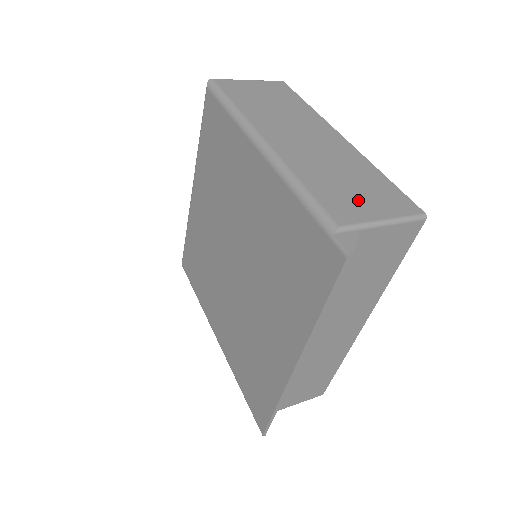
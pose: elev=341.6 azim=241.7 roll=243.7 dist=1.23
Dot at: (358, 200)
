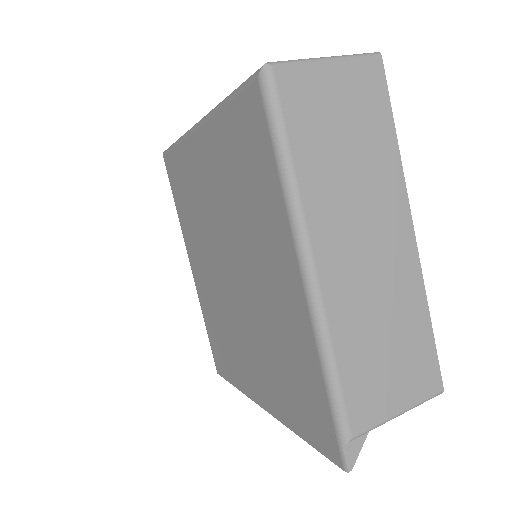
Dot at: (386, 383)
